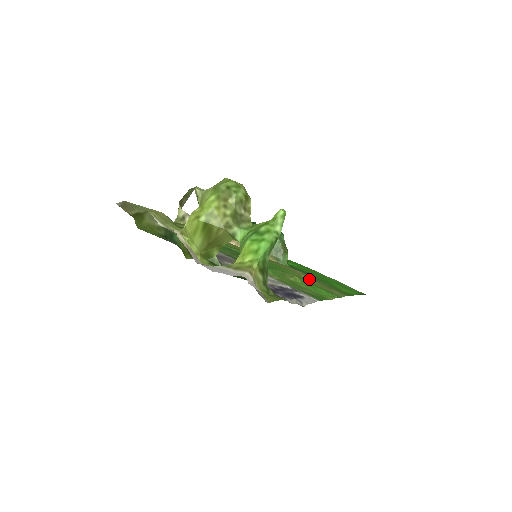
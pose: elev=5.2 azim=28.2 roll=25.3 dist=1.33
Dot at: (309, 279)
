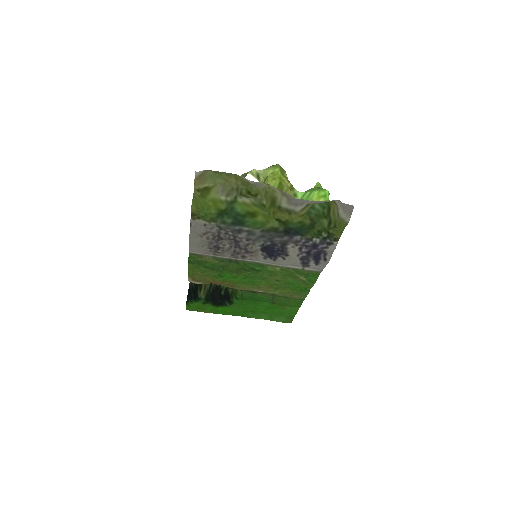
Dot at: (275, 291)
